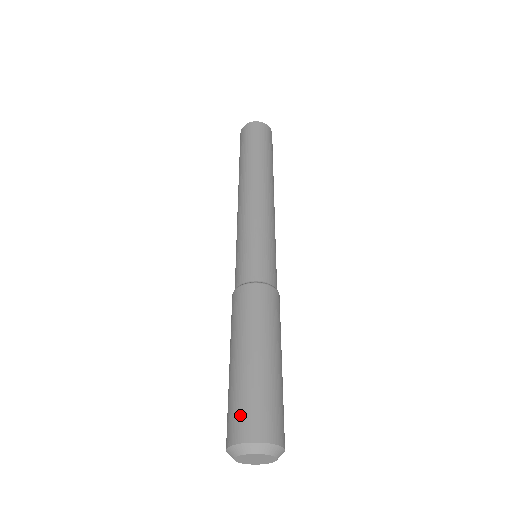
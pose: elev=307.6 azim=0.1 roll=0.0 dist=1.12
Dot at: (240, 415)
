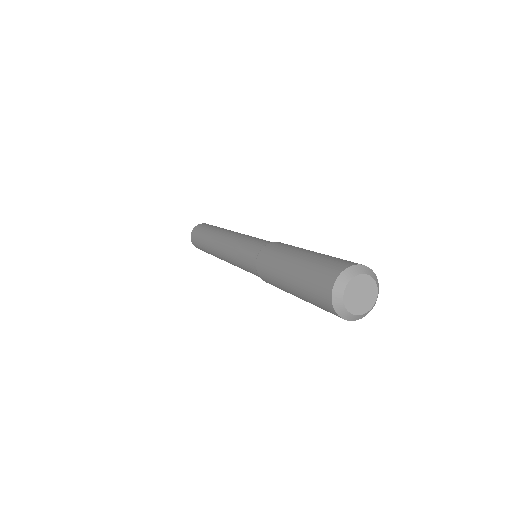
Dot at: (333, 262)
